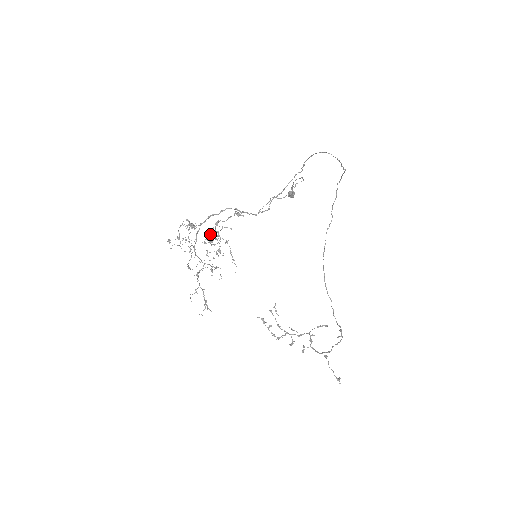
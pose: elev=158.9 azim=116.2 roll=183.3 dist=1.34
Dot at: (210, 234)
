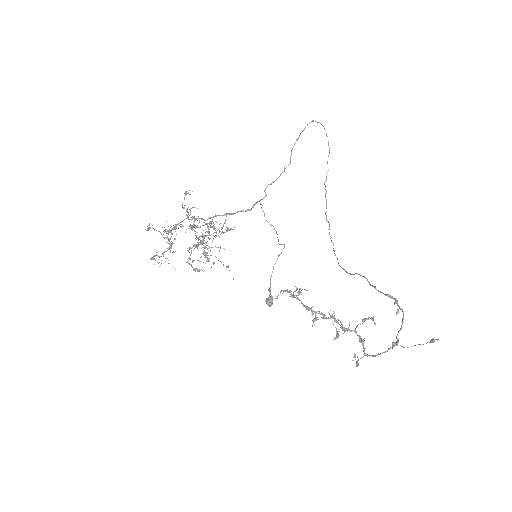
Dot at: (195, 246)
